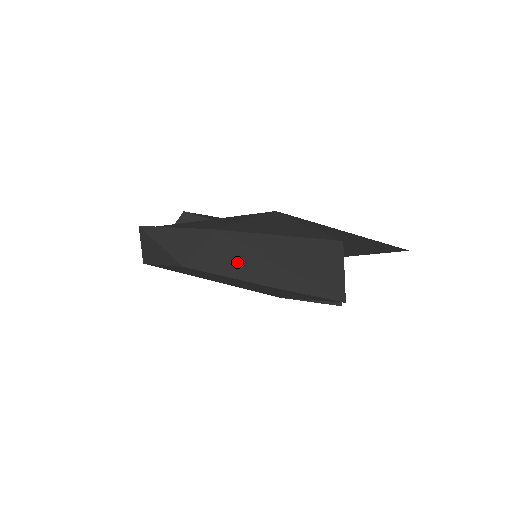
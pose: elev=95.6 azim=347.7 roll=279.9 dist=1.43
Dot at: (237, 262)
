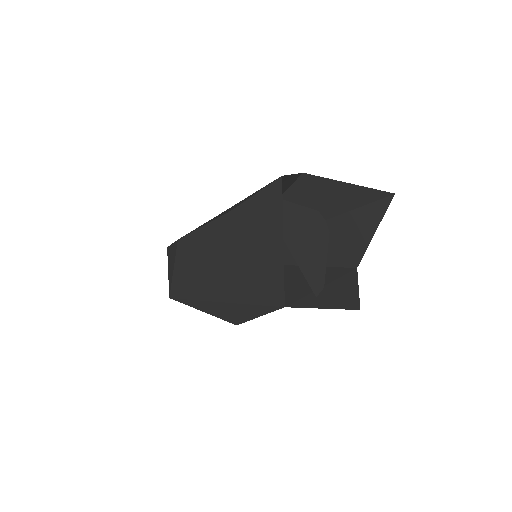
Dot at: occluded
